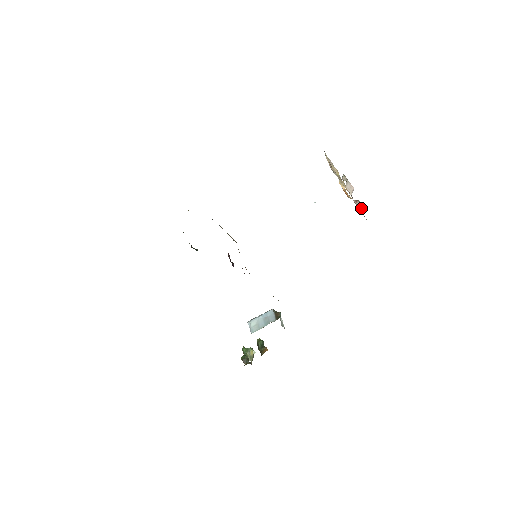
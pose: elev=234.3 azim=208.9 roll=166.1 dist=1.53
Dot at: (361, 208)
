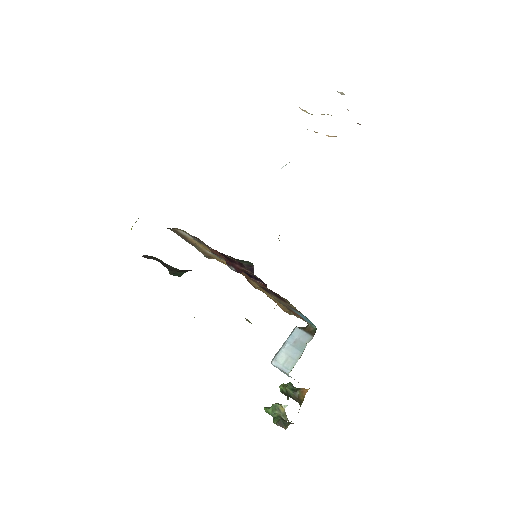
Dot at: occluded
